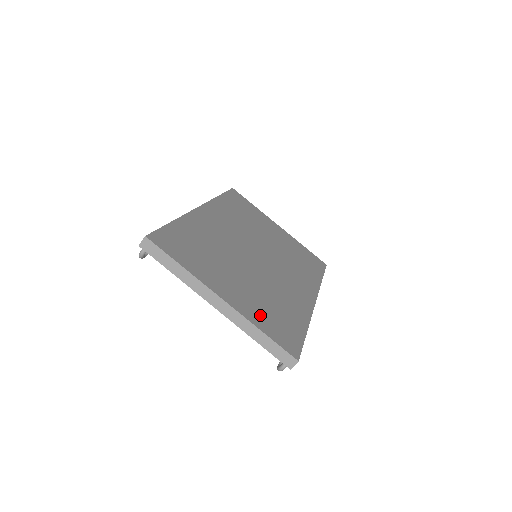
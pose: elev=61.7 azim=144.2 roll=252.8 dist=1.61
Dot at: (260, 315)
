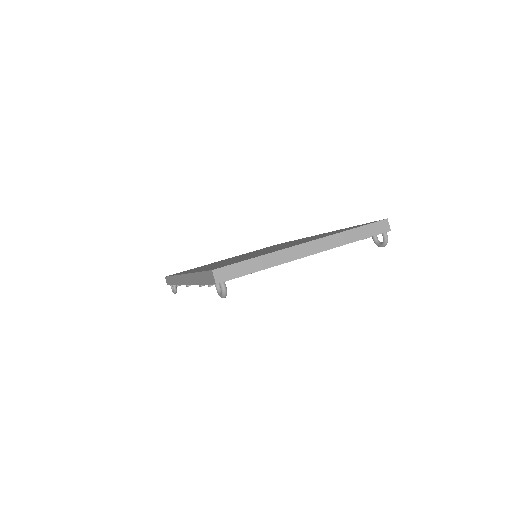
Dot at: occluded
